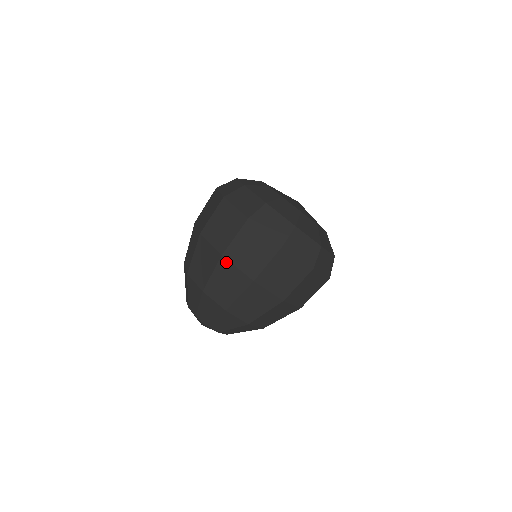
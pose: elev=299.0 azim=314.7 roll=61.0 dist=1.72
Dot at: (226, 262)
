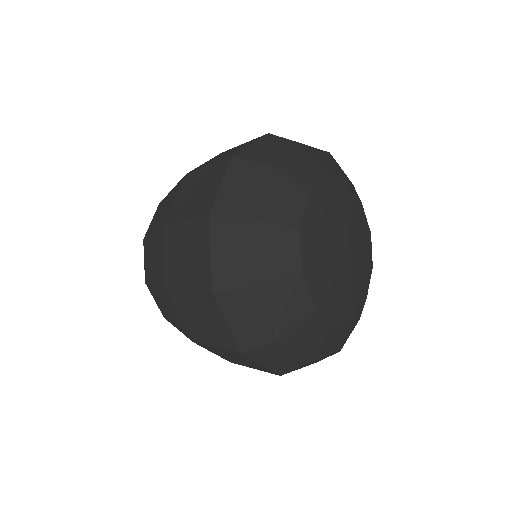
Dot at: (169, 299)
